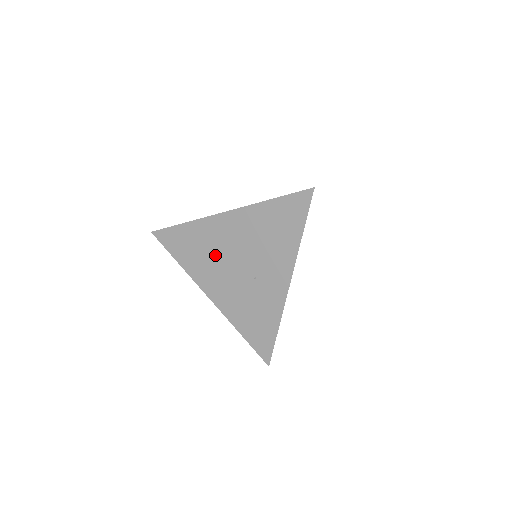
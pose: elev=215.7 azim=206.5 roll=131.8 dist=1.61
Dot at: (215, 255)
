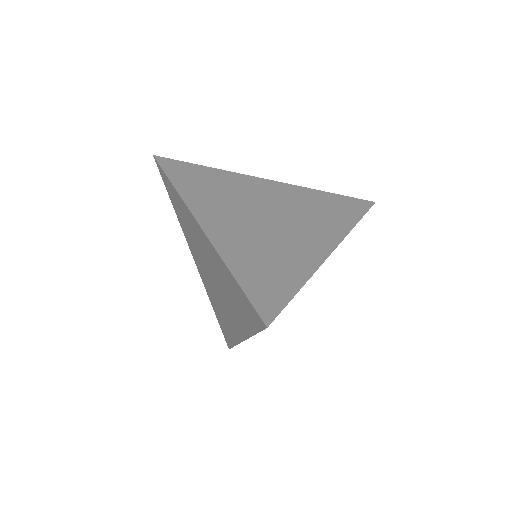
Dot at: (195, 242)
